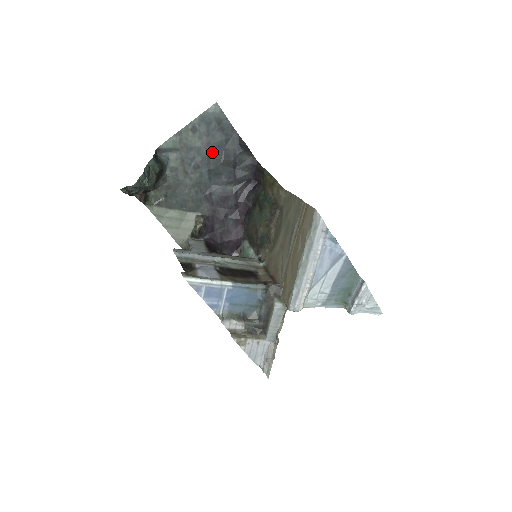
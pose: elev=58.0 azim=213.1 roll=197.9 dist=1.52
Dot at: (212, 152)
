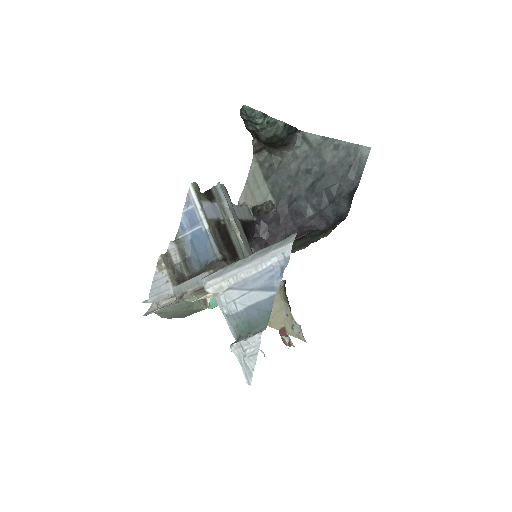
Dot at: (329, 175)
